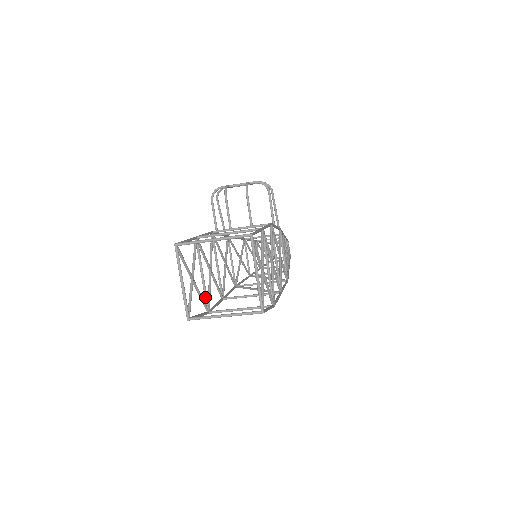
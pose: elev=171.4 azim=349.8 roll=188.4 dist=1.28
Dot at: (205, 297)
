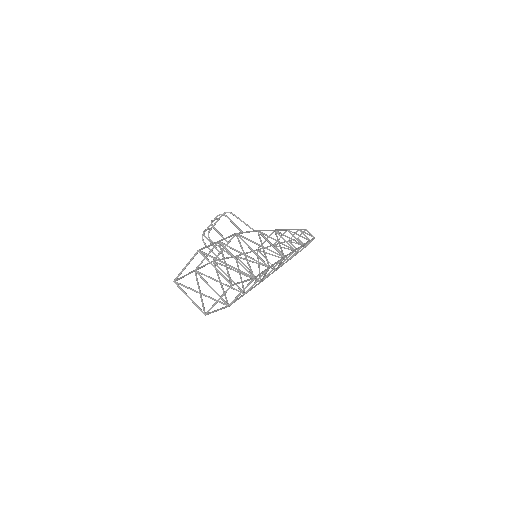
Dot at: (221, 299)
